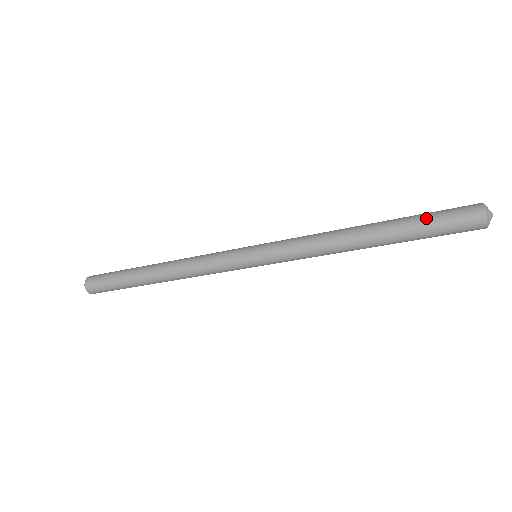
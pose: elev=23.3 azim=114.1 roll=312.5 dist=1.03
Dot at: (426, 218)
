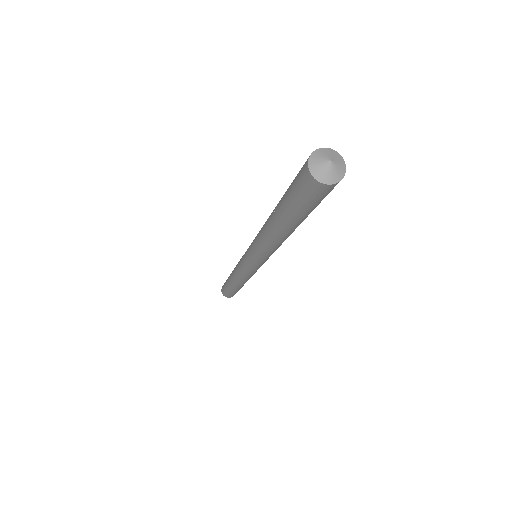
Dot at: (286, 195)
